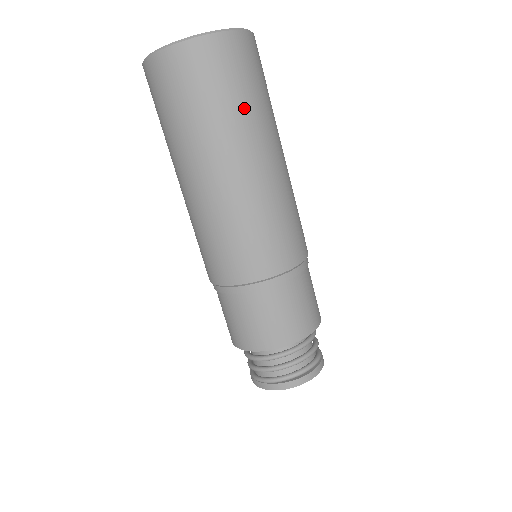
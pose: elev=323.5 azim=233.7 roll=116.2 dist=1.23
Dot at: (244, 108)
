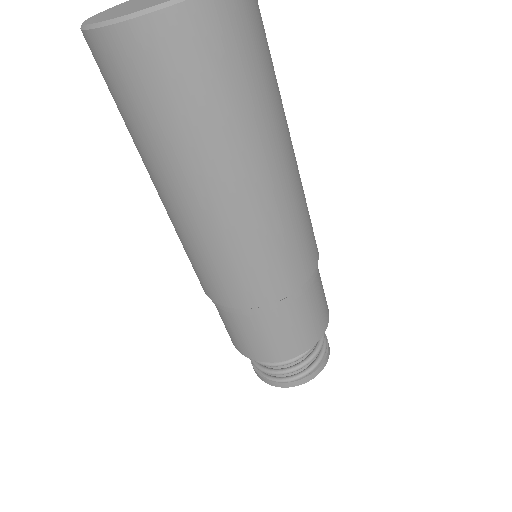
Dot at: (275, 81)
